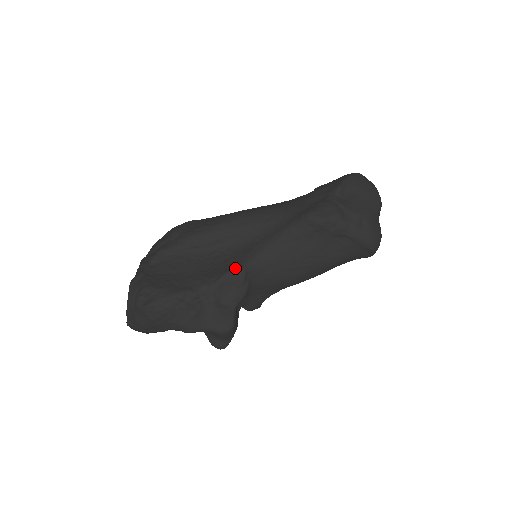
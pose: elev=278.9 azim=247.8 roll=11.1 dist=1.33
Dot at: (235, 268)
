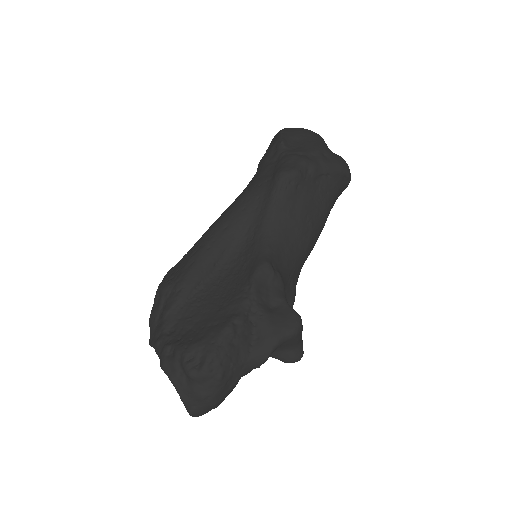
Dot at: (257, 266)
